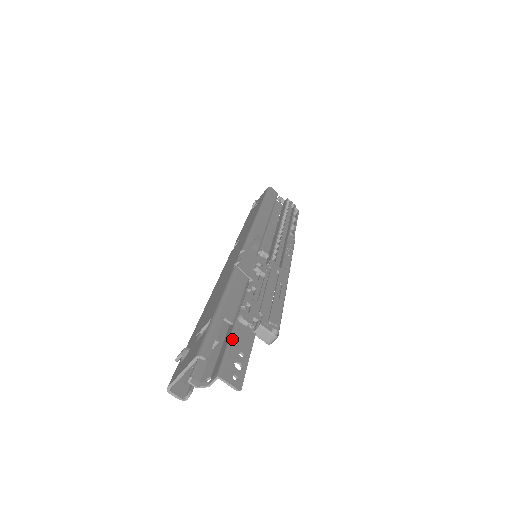
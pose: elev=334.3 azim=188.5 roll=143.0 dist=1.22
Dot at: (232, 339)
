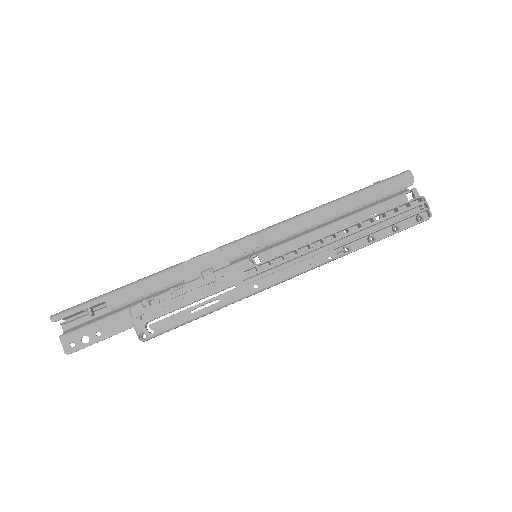
Dot at: (103, 319)
